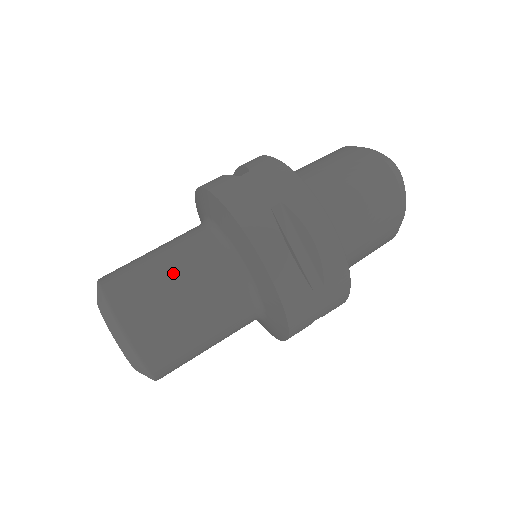
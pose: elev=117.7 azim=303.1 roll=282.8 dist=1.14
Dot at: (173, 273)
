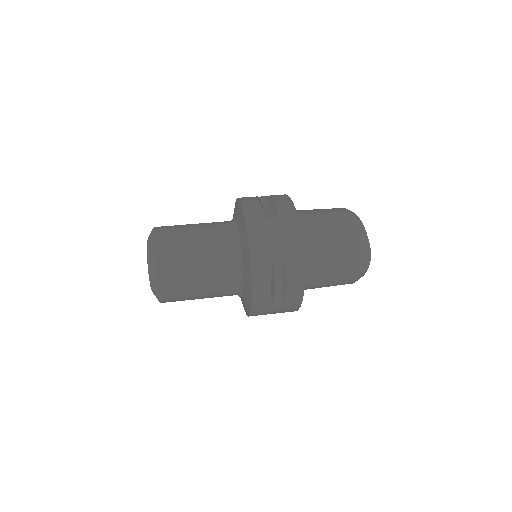
Dot at: (199, 258)
